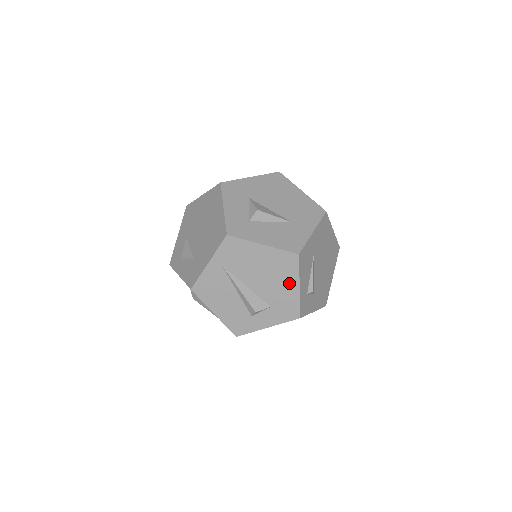
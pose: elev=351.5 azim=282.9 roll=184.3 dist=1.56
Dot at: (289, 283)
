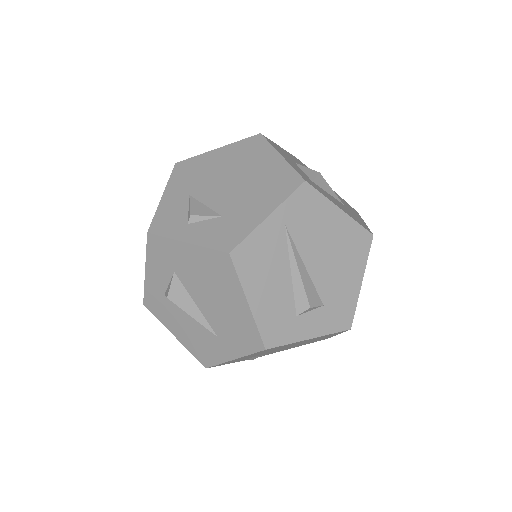
Dot at: (353, 273)
